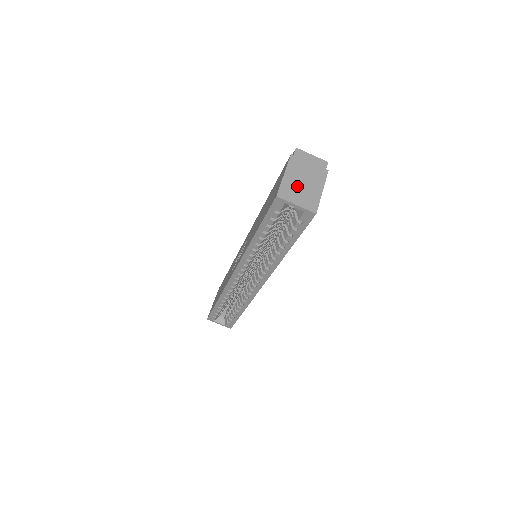
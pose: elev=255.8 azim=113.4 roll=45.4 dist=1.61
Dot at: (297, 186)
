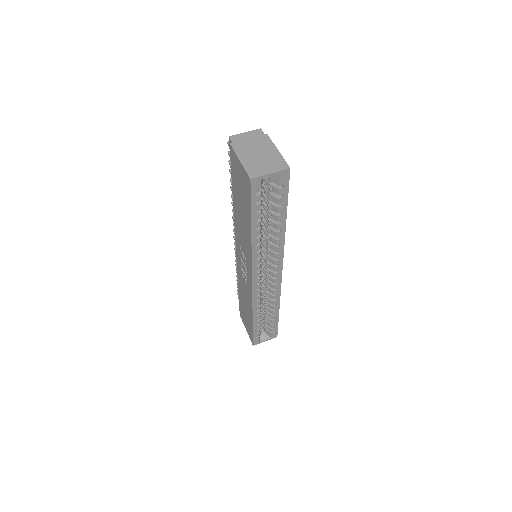
Dot at: (257, 161)
